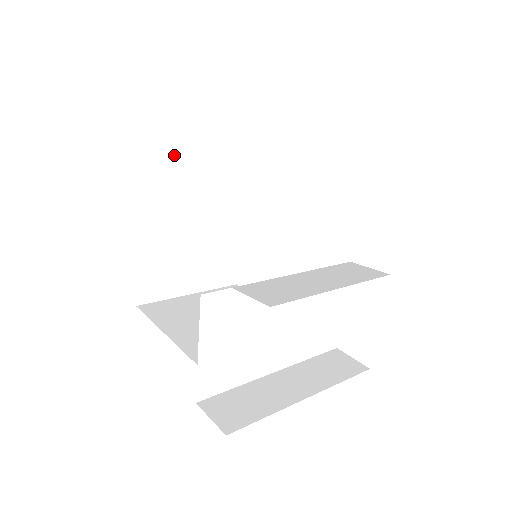
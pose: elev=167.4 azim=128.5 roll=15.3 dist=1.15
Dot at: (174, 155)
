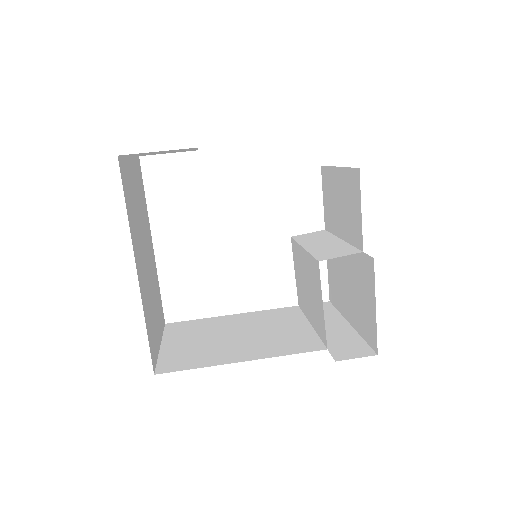
Dot at: (132, 203)
